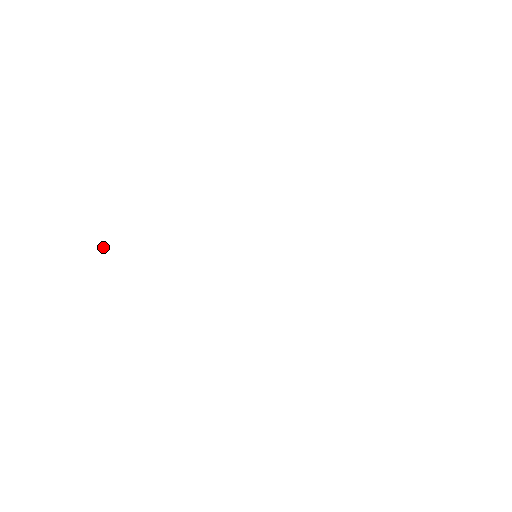
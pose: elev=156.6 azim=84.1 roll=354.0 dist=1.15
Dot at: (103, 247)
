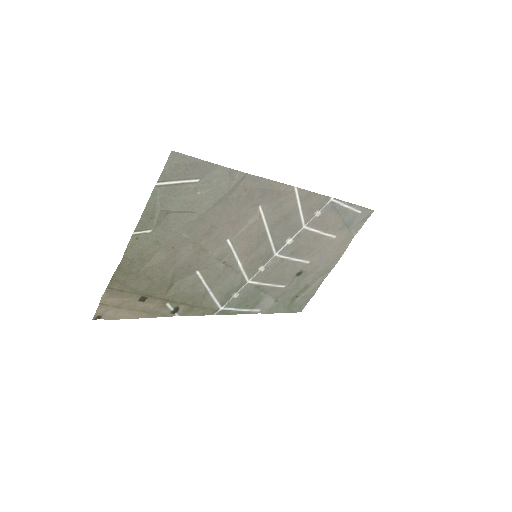
Dot at: (124, 257)
